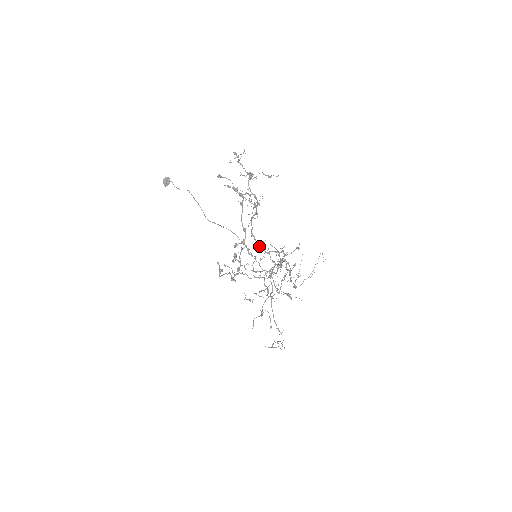
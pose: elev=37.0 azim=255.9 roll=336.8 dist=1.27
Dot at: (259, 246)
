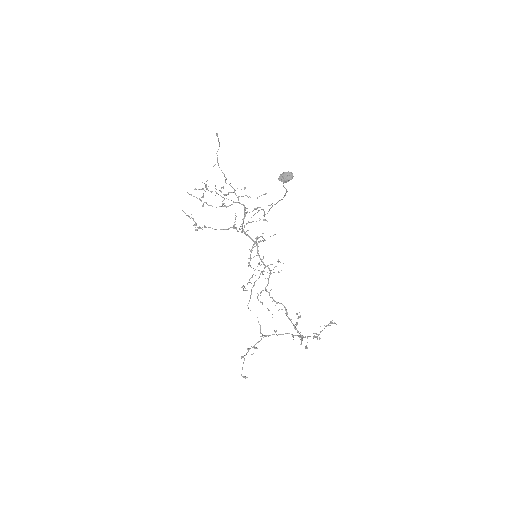
Dot at: occluded
